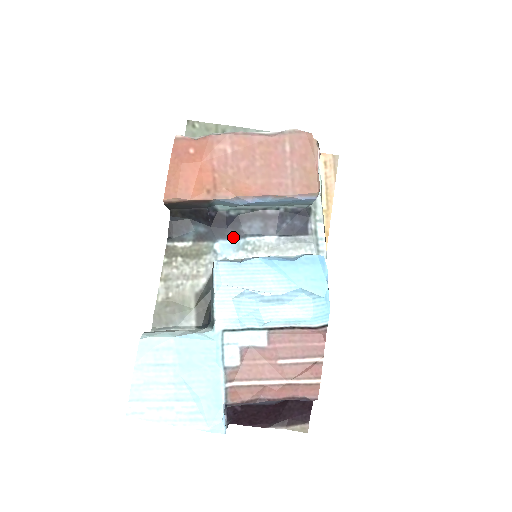
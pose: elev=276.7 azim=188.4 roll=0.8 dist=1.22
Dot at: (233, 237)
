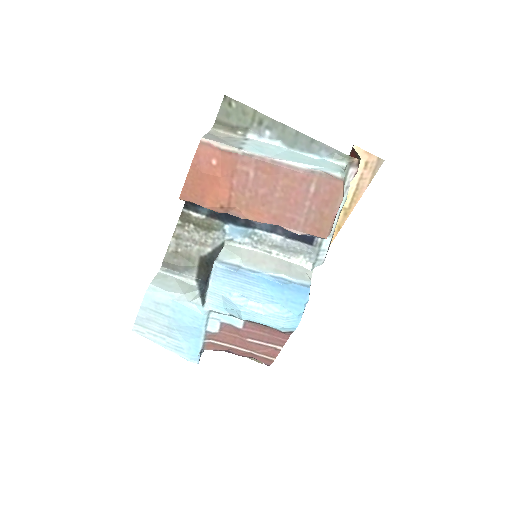
Dot at: (243, 225)
